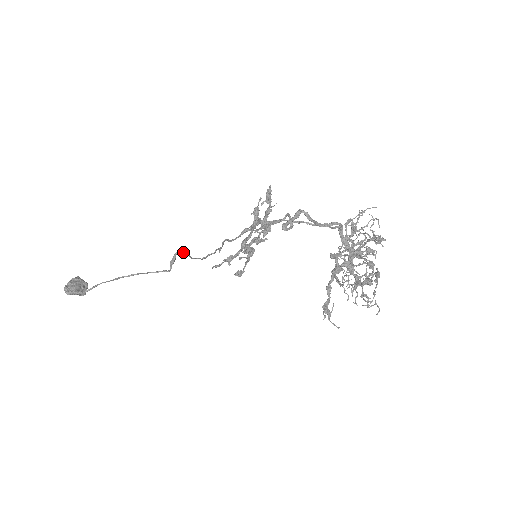
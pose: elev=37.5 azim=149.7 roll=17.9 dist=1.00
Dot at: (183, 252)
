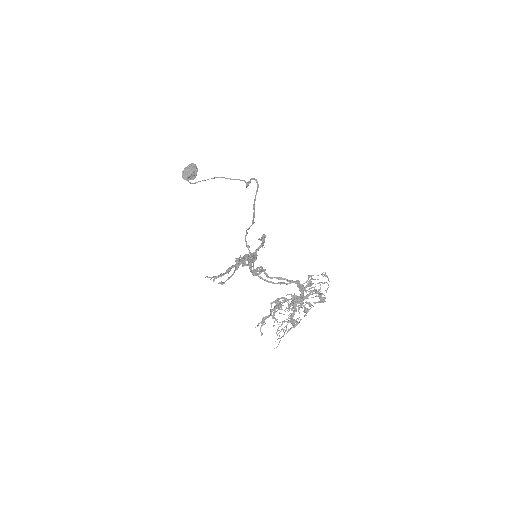
Dot at: (256, 181)
